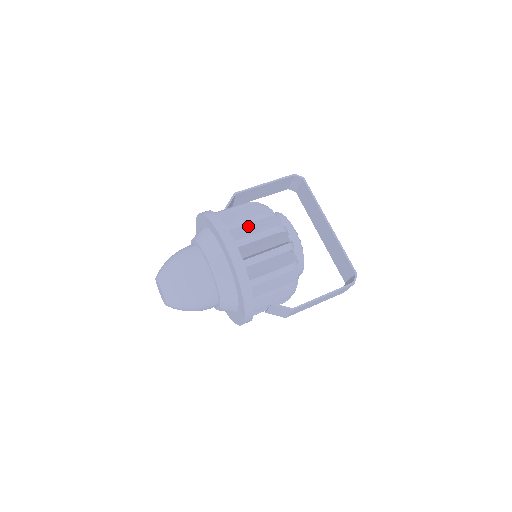
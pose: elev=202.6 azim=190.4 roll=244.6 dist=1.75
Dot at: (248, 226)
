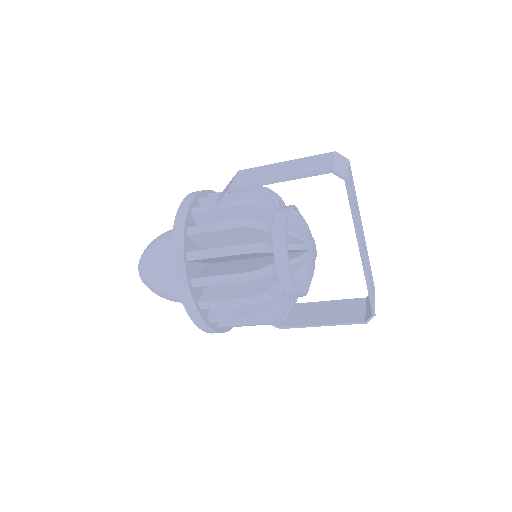
Dot at: (221, 282)
